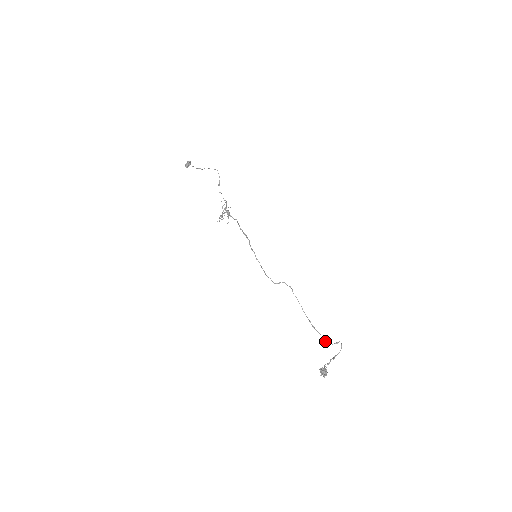
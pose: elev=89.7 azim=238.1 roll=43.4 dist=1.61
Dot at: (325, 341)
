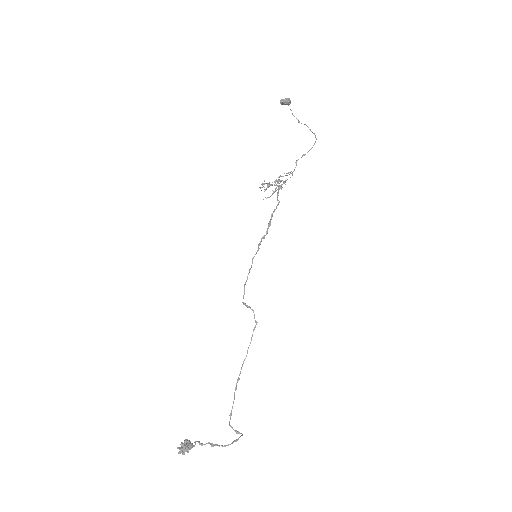
Dot at: (230, 416)
